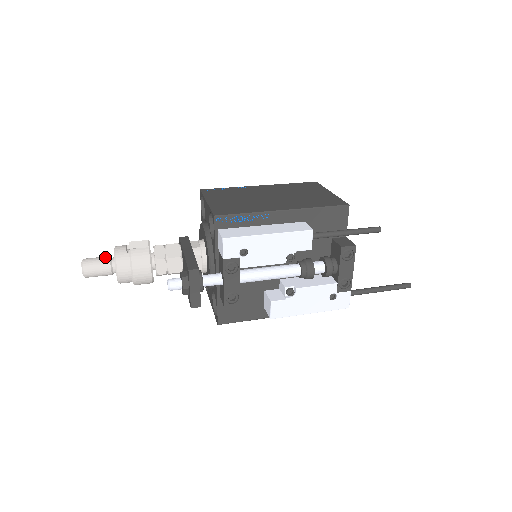
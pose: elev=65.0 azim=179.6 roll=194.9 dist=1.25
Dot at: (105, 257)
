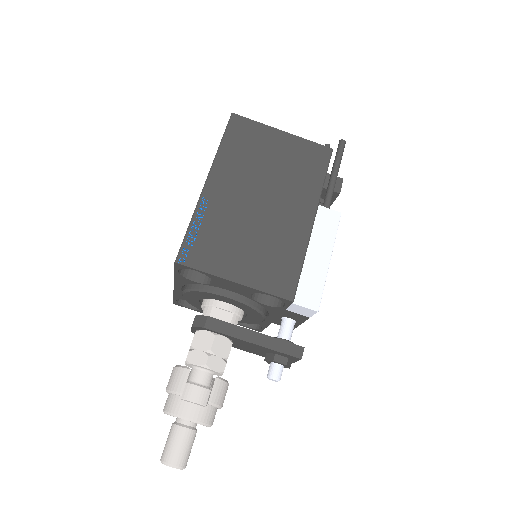
Dot at: (183, 434)
